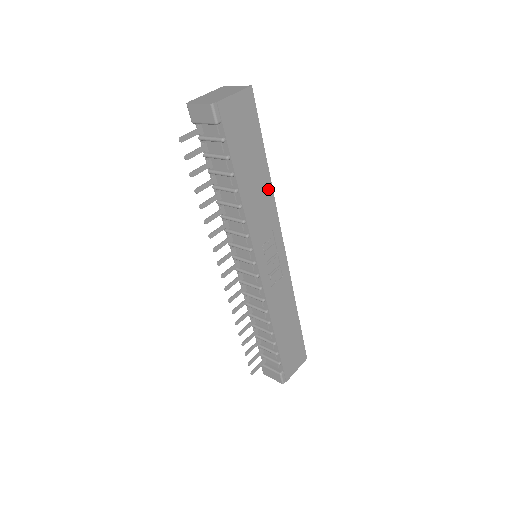
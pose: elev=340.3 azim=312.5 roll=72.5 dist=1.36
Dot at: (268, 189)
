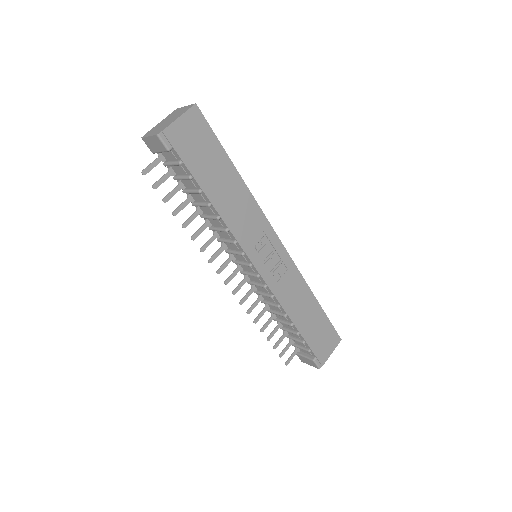
Dot at: (245, 193)
